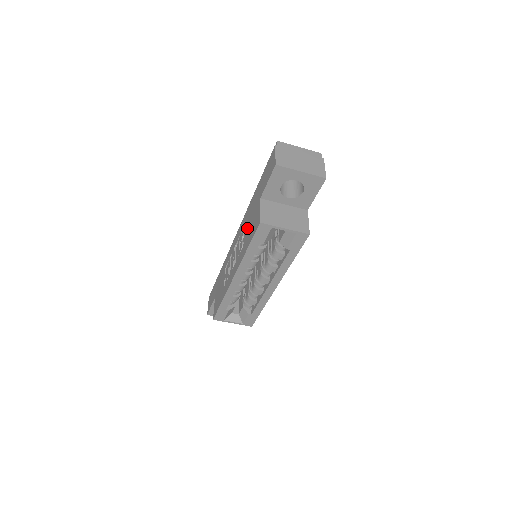
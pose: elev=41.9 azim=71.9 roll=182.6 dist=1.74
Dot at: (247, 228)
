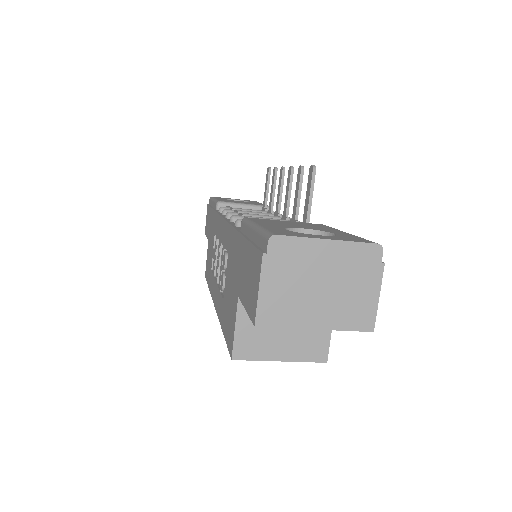
Dot at: (226, 282)
